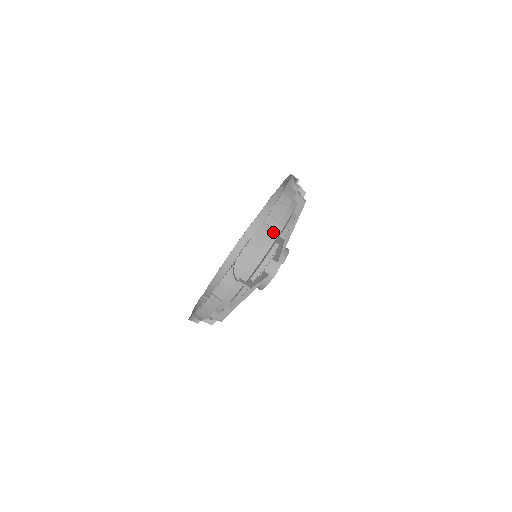
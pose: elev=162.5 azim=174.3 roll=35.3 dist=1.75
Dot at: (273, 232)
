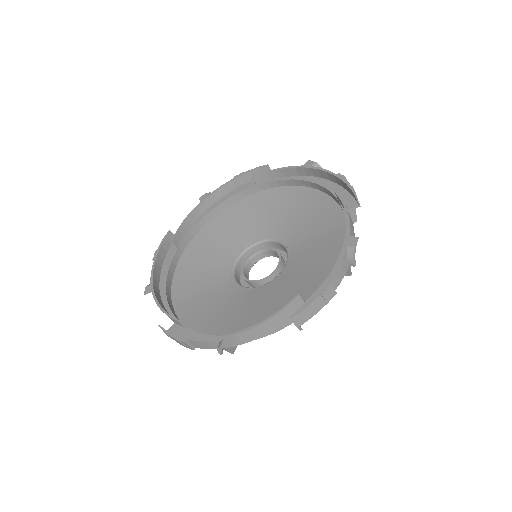
Dot at: (352, 211)
